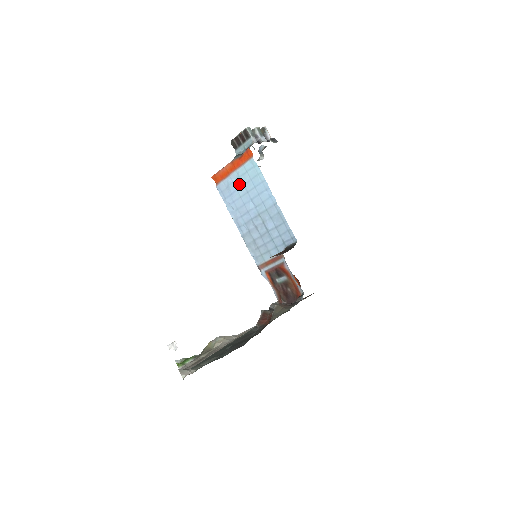
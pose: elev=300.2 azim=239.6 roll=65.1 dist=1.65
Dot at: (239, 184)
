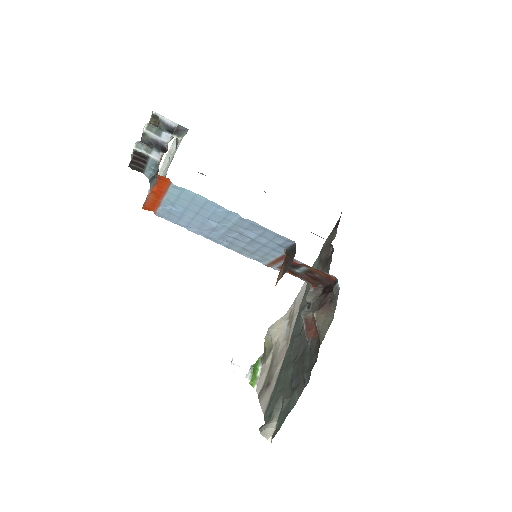
Dot at: (180, 209)
